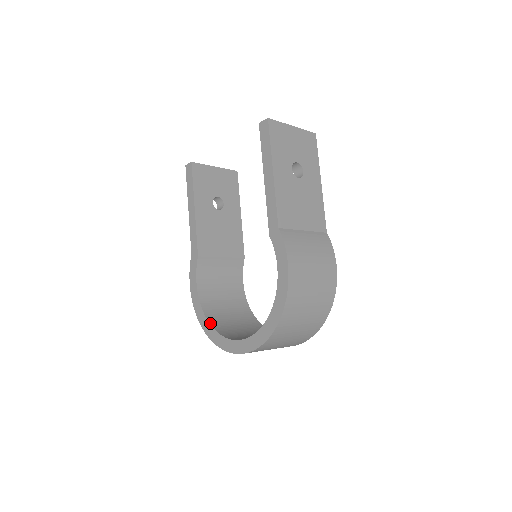
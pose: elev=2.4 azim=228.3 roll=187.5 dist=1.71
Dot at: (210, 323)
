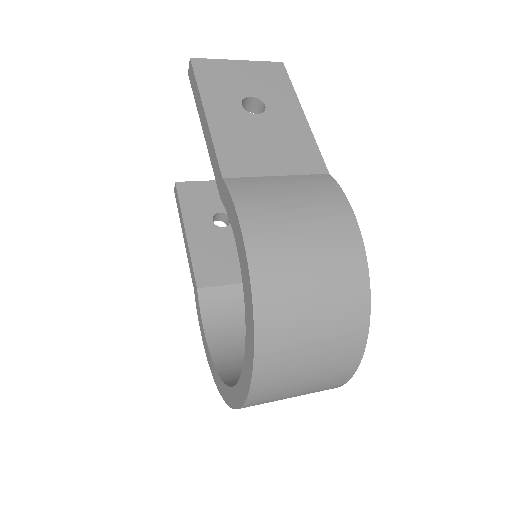
Dot at: (219, 374)
